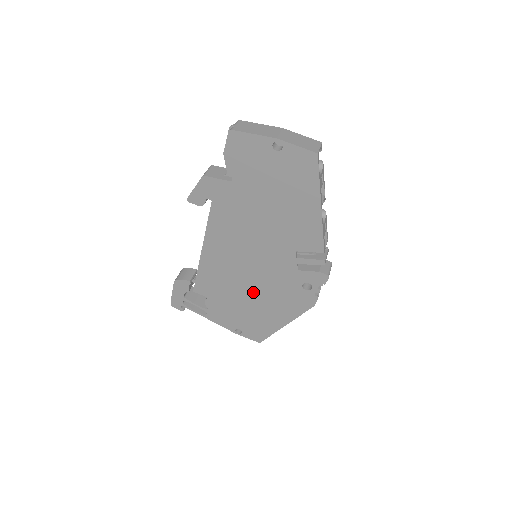
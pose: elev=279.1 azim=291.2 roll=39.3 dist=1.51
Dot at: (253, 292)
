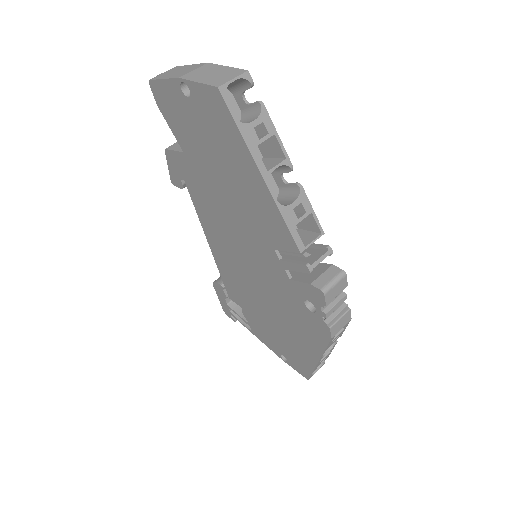
Dot at: (269, 306)
